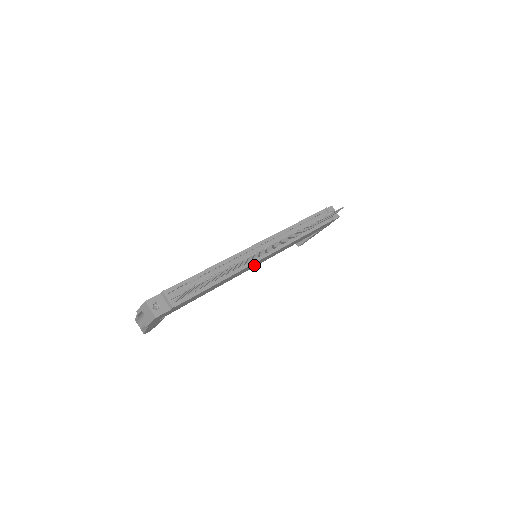
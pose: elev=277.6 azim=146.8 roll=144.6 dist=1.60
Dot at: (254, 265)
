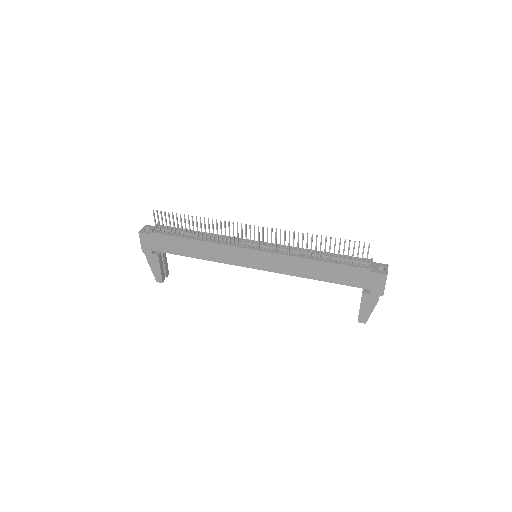
Dot at: (248, 260)
